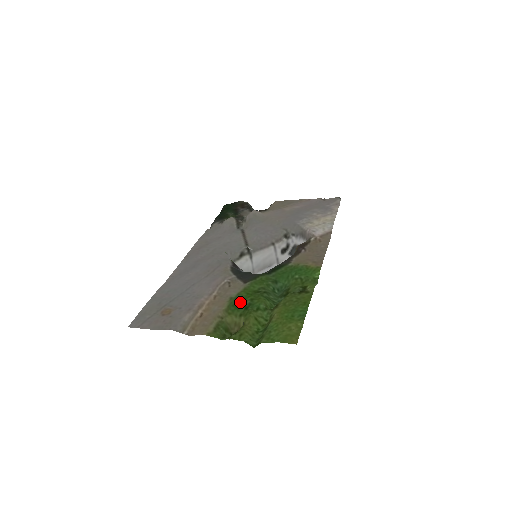
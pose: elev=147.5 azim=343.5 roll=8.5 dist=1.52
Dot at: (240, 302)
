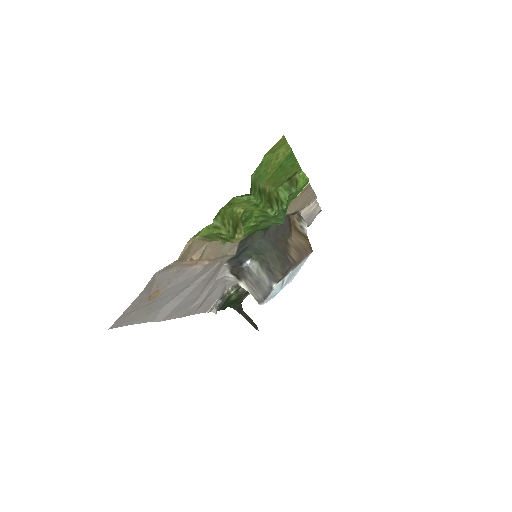
Dot at: occluded
